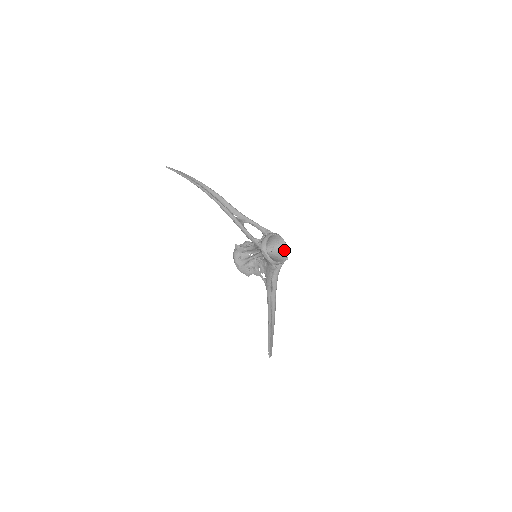
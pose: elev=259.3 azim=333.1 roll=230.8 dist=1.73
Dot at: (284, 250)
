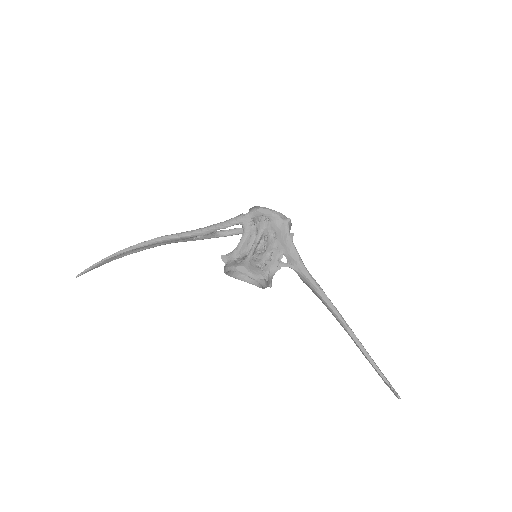
Dot at: occluded
